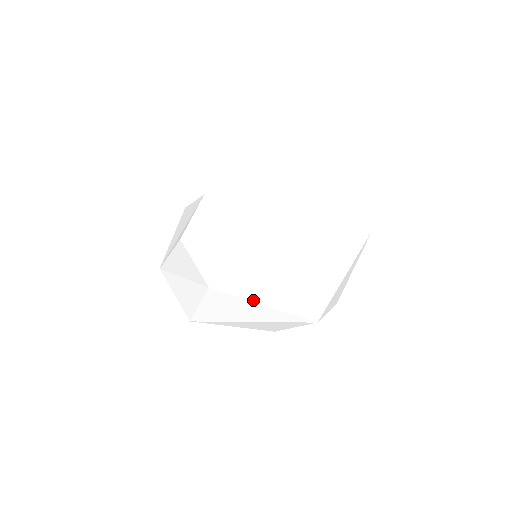
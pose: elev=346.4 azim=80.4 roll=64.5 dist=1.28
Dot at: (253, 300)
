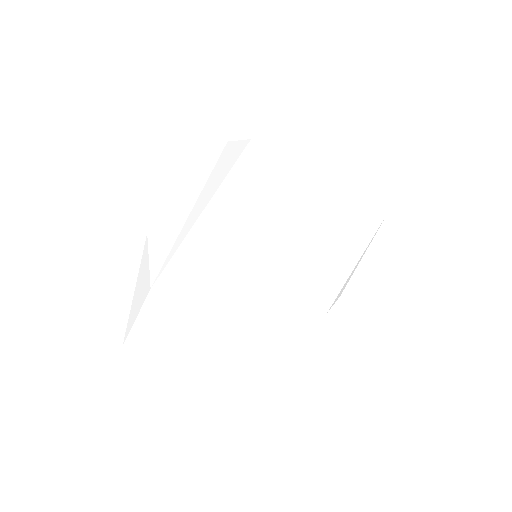
Dot at: (340, 190)
